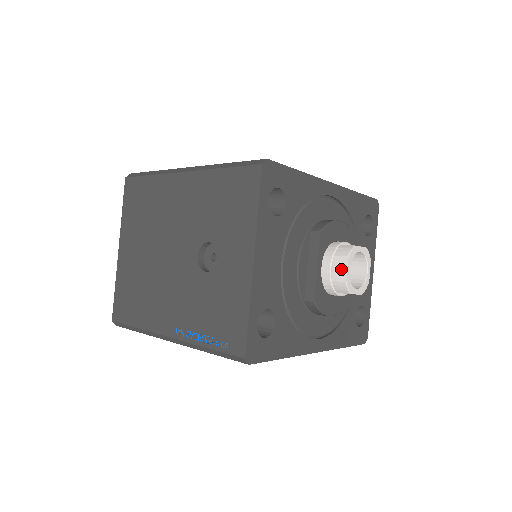
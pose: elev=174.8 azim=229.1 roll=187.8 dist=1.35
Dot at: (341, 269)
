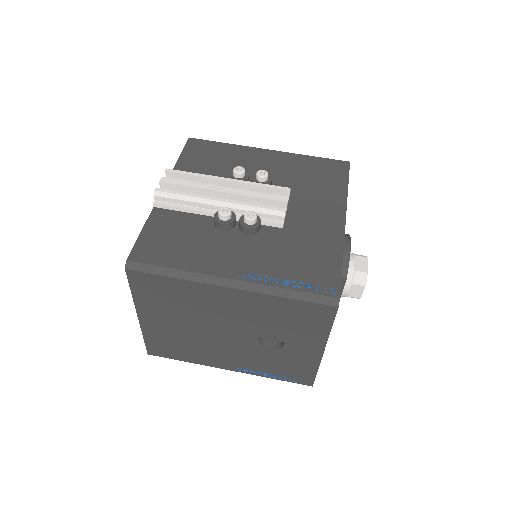
Dot at: (357, 292)
